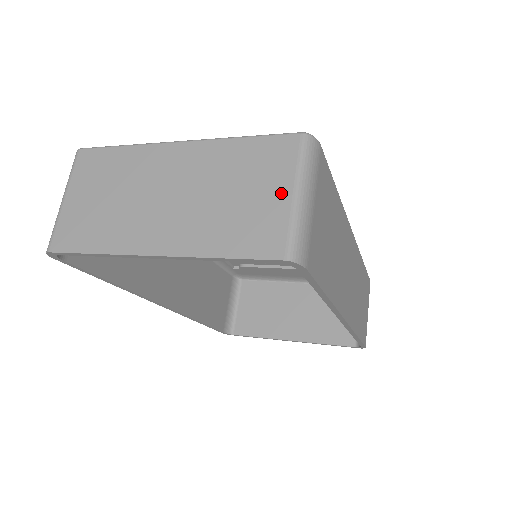
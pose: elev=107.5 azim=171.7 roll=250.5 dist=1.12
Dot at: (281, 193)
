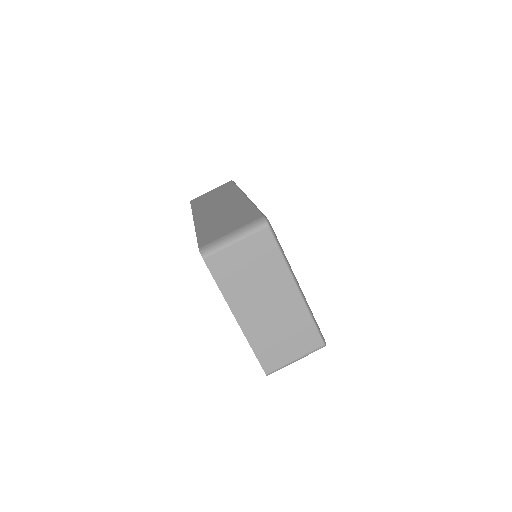
Dot at: (293, 355)
